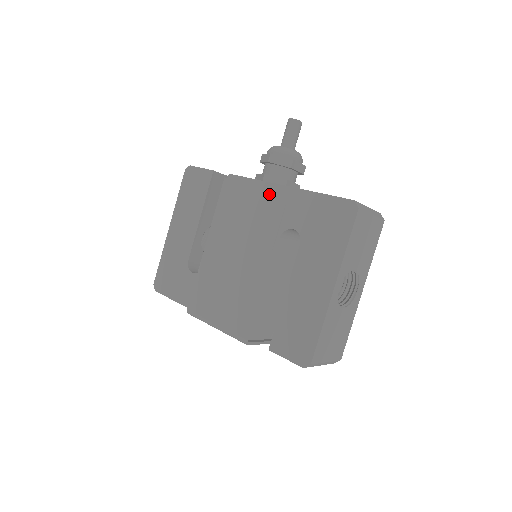
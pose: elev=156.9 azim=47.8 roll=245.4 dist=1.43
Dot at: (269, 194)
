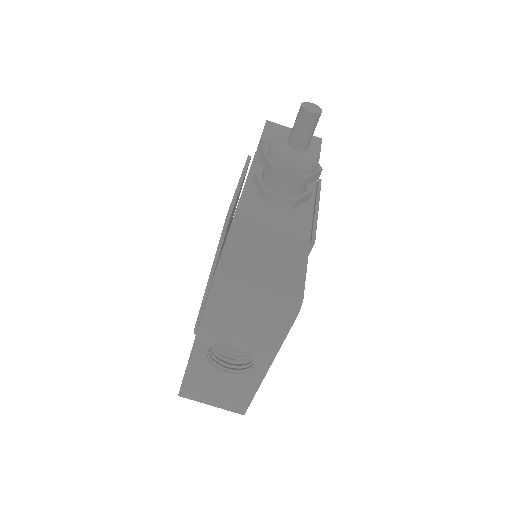
Dot at: occluded
